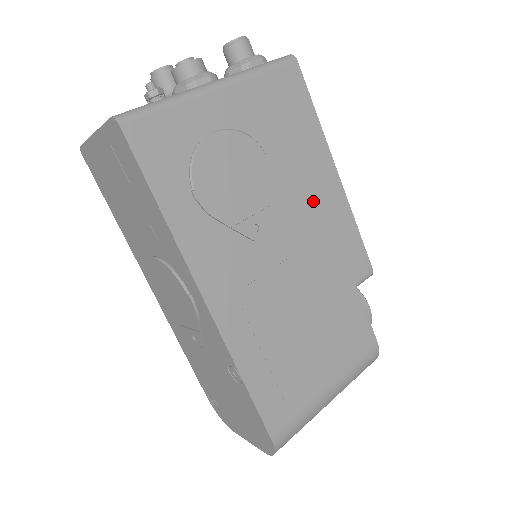
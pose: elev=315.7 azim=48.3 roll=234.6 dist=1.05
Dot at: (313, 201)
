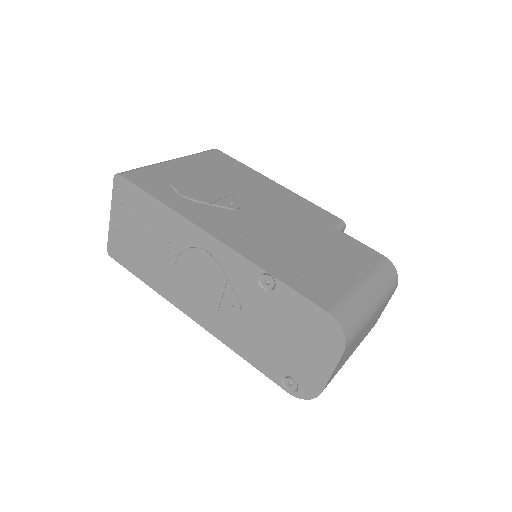
Dot at: (267, 194)
